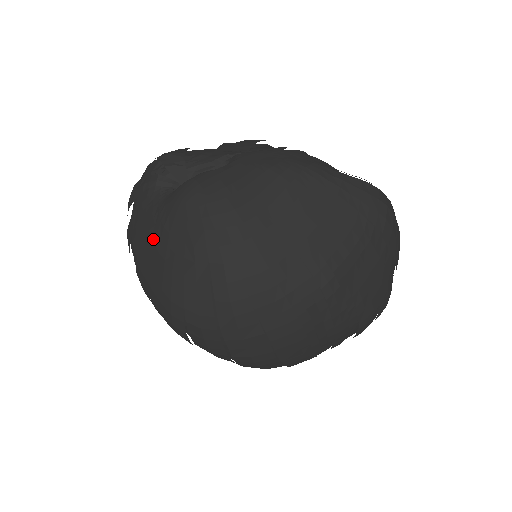
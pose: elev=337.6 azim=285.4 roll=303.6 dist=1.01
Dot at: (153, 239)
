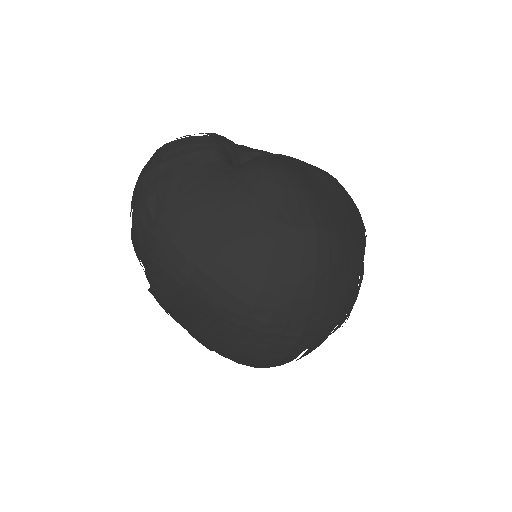
Dot at: (225, 203)
